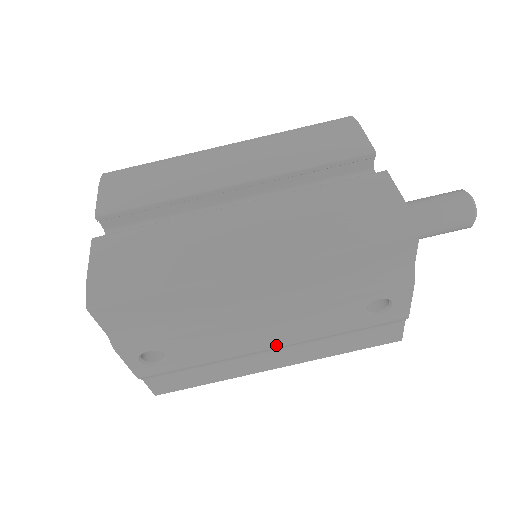
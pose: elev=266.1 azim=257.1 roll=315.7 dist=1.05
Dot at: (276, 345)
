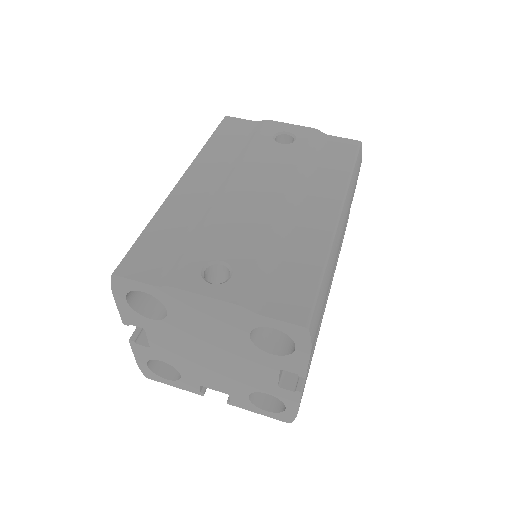
Dot at: (283, 196)
